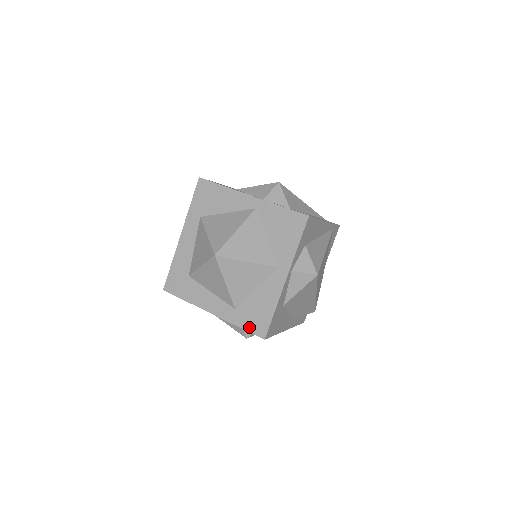
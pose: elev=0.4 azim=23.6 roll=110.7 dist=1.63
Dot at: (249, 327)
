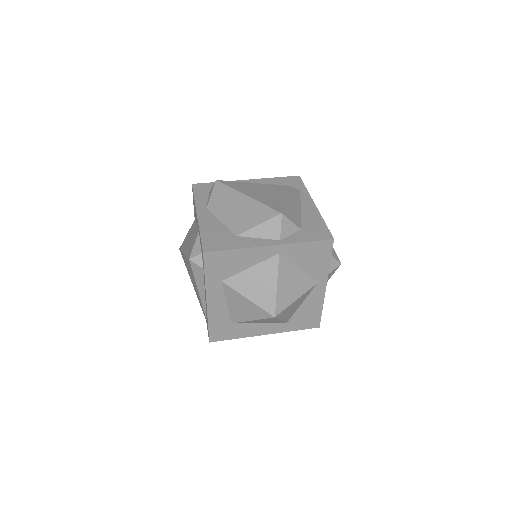
Dot at: (304, 327)
